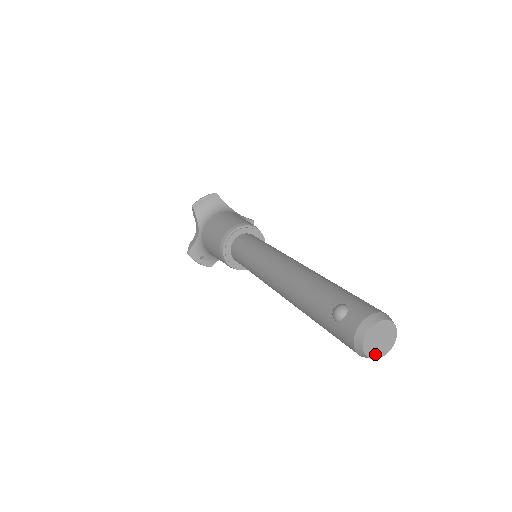
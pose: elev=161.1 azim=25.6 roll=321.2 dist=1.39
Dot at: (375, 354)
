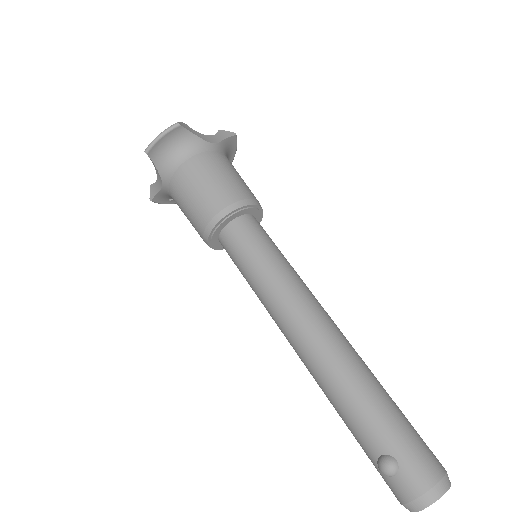
Dot at: occluded
